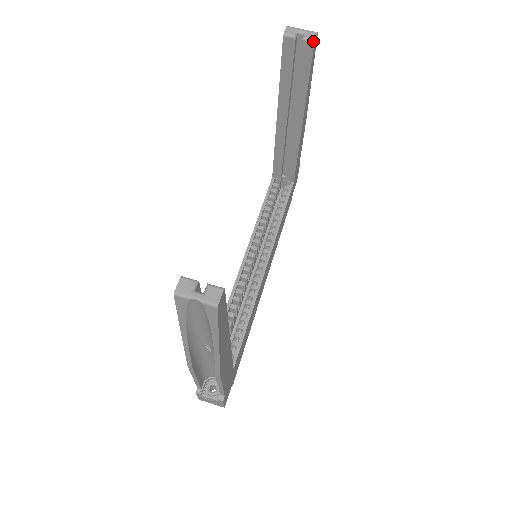
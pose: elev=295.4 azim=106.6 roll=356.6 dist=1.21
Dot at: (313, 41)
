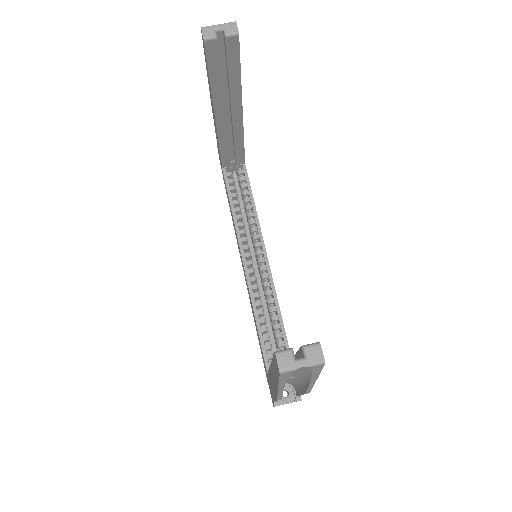
Dot at: (237, 34)
